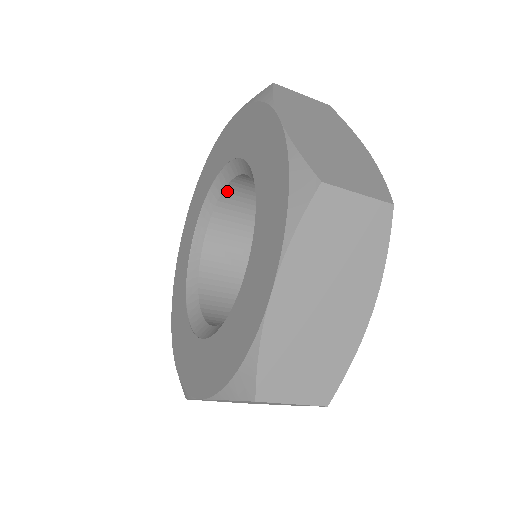
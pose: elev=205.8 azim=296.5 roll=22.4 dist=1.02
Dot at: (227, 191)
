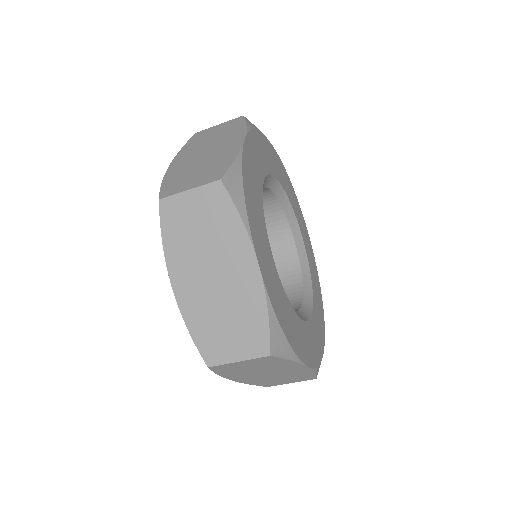
Dot at: occluded
